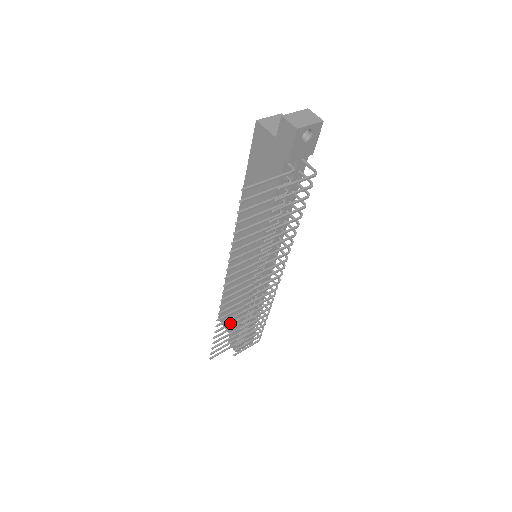
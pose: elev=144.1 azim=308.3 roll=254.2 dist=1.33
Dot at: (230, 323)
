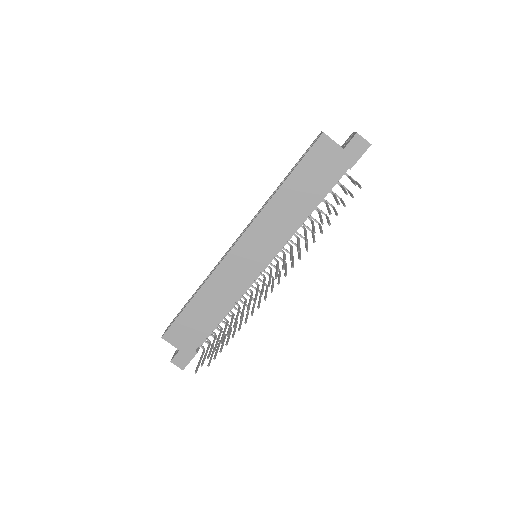
Dot at: (230, 326)
